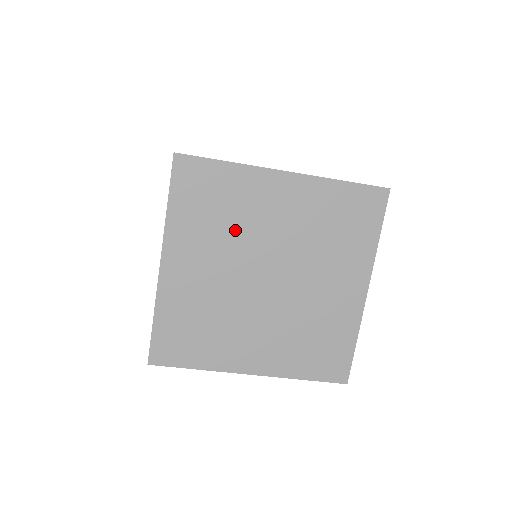
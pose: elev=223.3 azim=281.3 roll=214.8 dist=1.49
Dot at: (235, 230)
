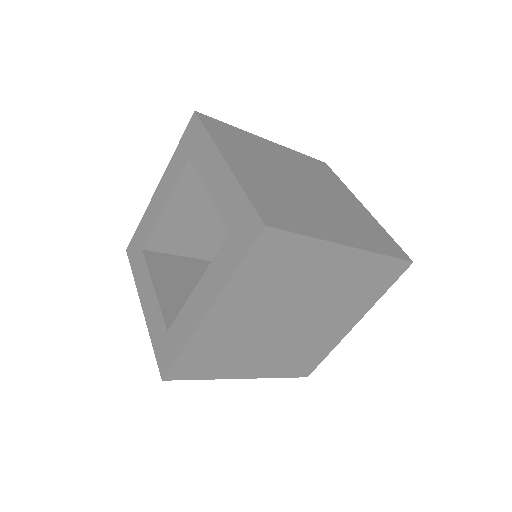
Dot at: (285, 288)
